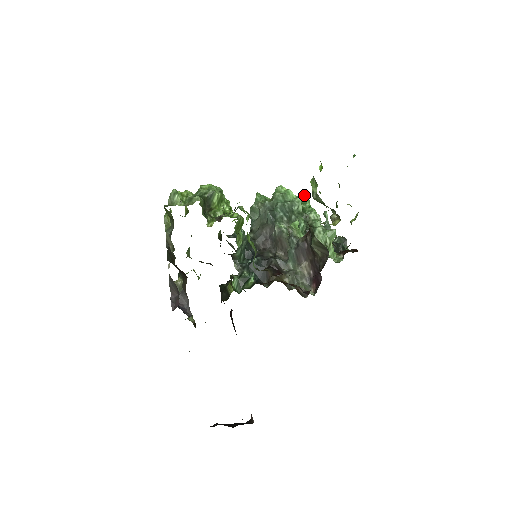
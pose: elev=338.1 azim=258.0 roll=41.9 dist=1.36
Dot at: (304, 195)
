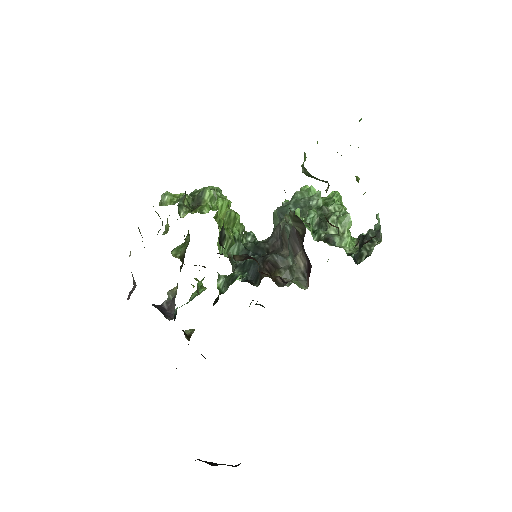
Dot at: (333, 191)
